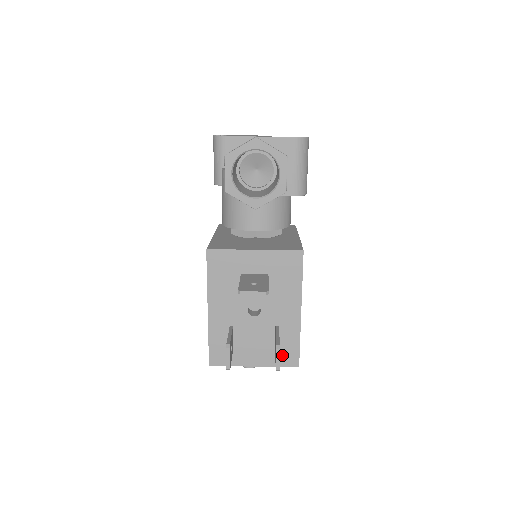
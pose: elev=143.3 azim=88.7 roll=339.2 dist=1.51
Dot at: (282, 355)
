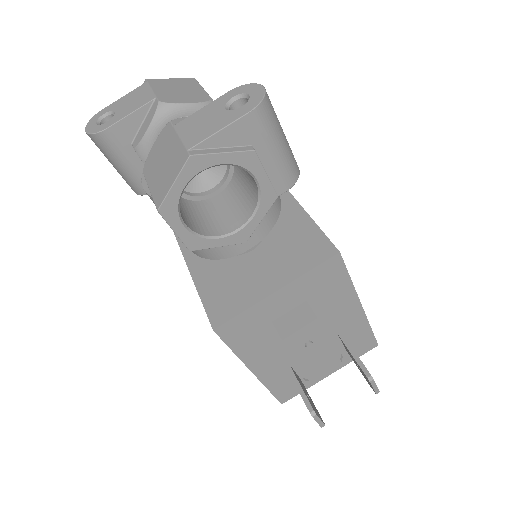
Dot at: (356, 349)
